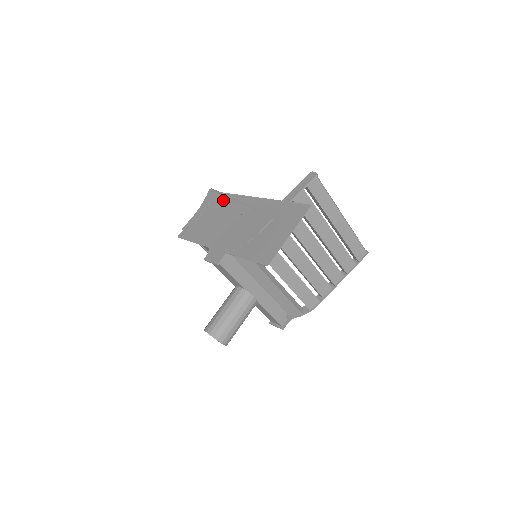
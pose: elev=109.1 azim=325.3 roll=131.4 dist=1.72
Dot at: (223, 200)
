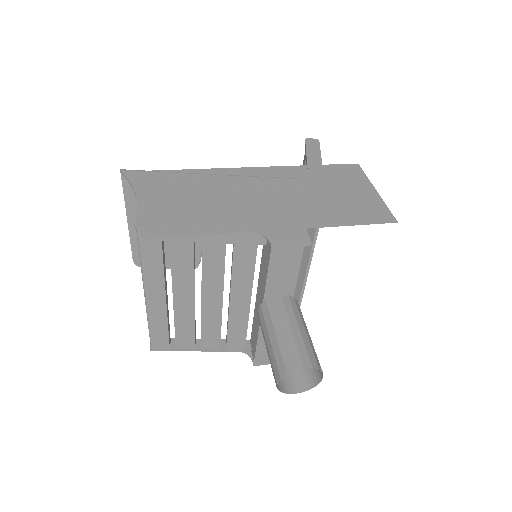
Dot at: (186, 177)
